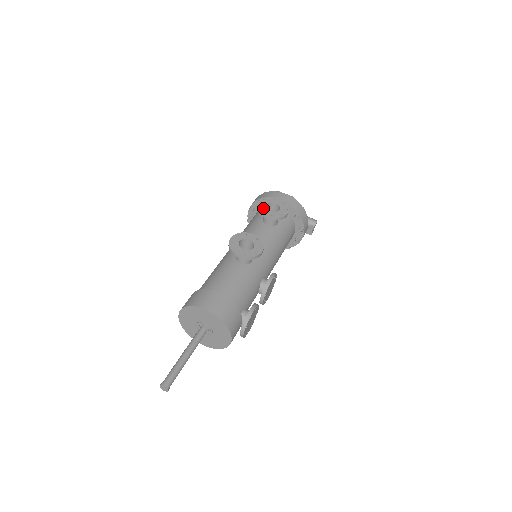
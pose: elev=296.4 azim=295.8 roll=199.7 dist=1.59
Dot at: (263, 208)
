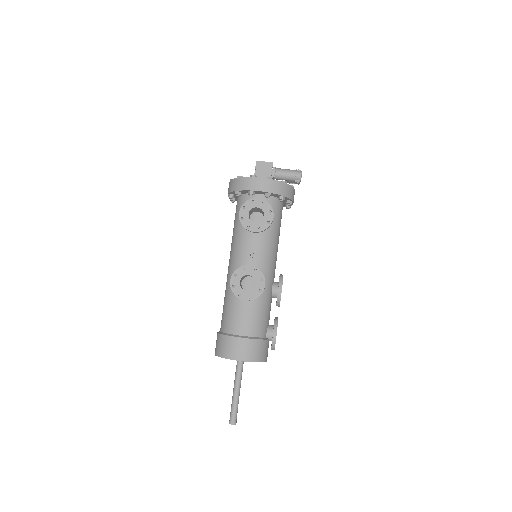
Dot at: (246, 222)
